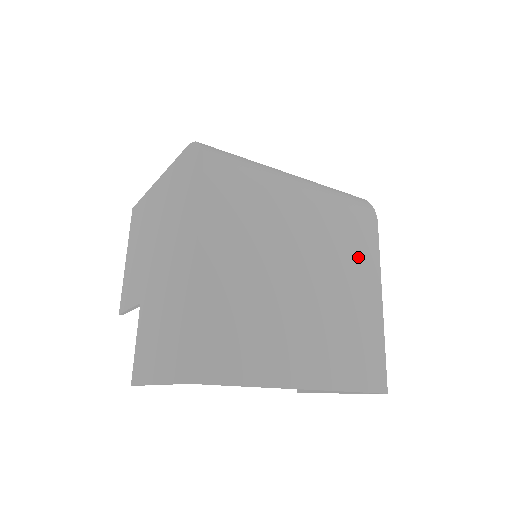
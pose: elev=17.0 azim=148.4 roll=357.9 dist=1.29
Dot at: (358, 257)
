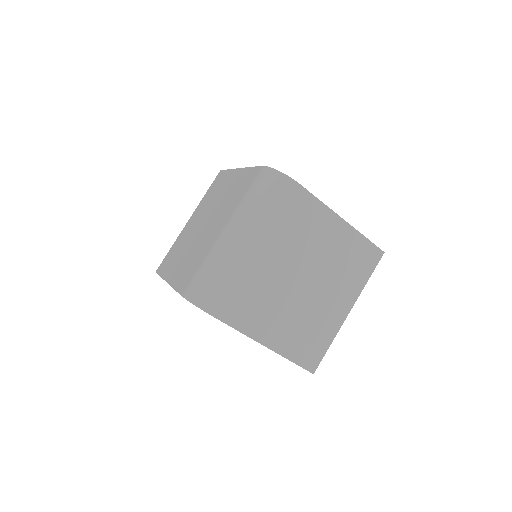
Dot at: (311, 222)
